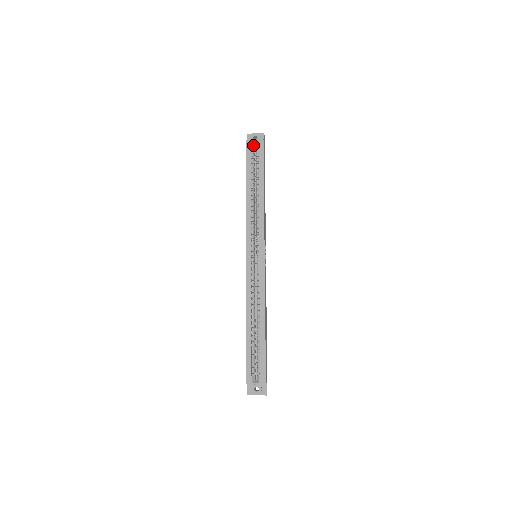
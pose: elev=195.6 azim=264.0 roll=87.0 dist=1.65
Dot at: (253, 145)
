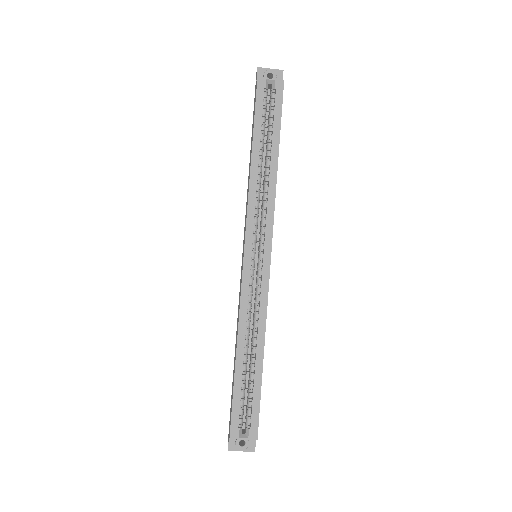
Dot at: (267, 87)
